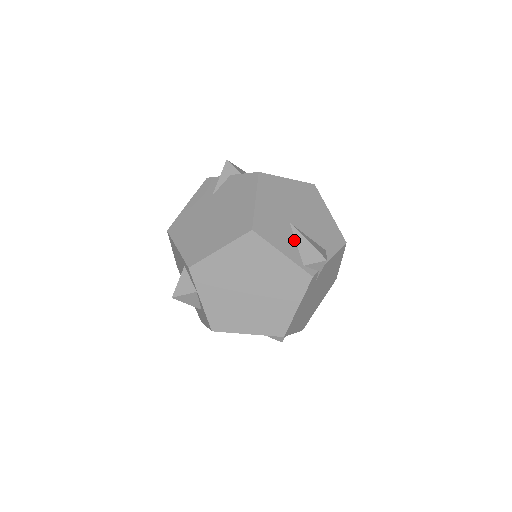
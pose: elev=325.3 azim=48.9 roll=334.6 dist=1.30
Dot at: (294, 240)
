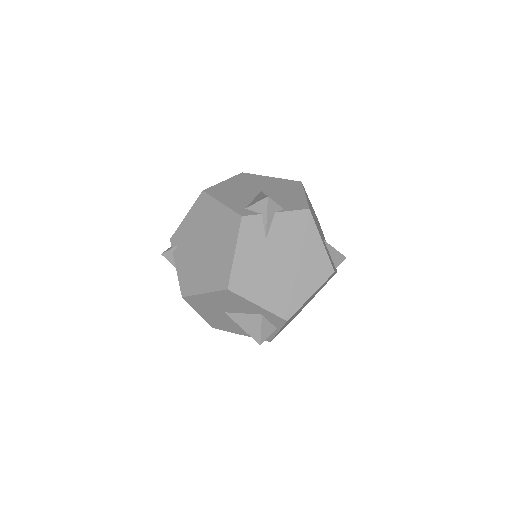
Dot at: (329, 253)
